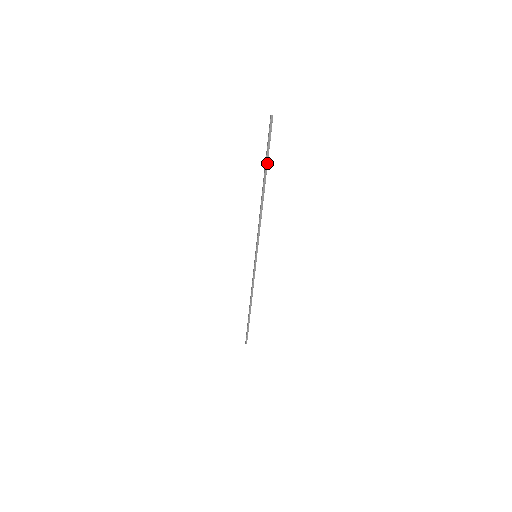
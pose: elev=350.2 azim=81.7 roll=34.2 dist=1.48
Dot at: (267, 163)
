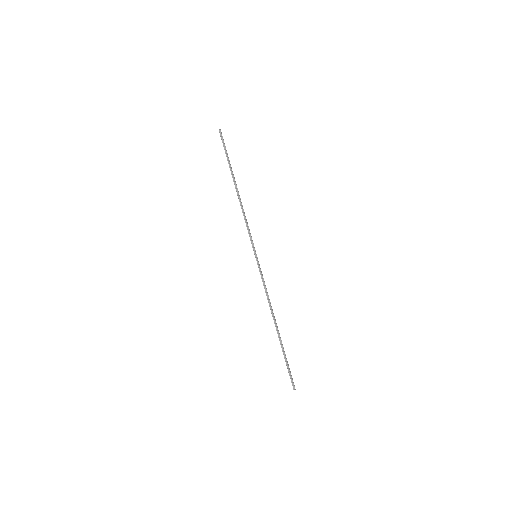
Dot at: (230, 164)
